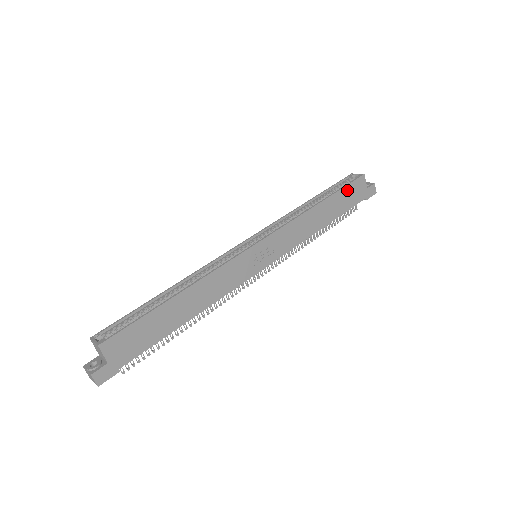
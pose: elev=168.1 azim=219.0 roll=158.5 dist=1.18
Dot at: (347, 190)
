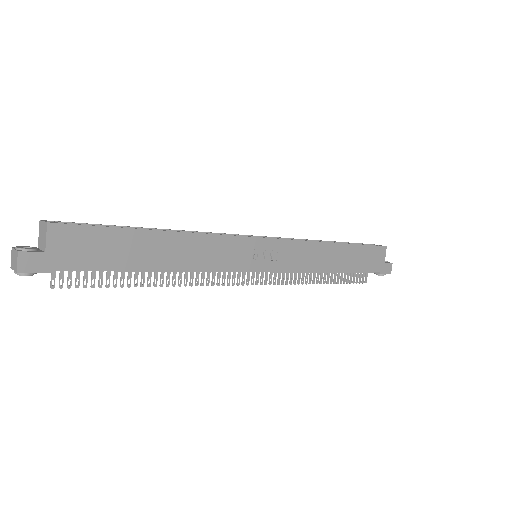
Dot at: (366, 250)
